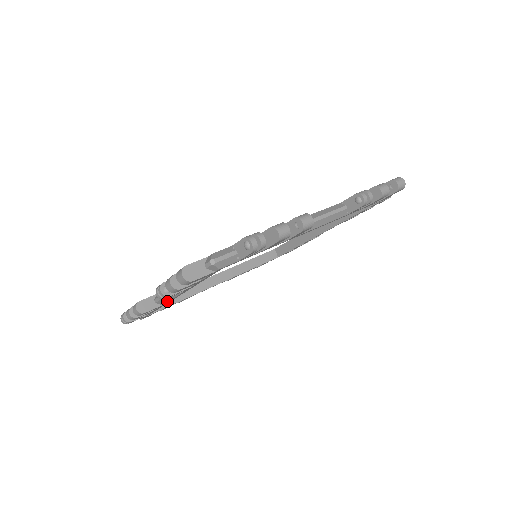
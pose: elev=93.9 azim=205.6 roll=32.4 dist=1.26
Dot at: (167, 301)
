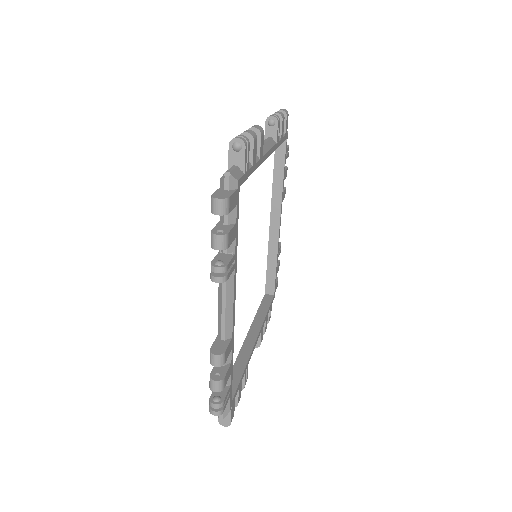
Dot at: (231, 321)
